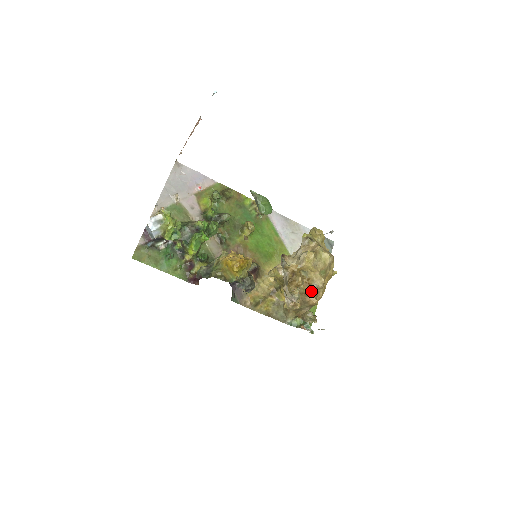
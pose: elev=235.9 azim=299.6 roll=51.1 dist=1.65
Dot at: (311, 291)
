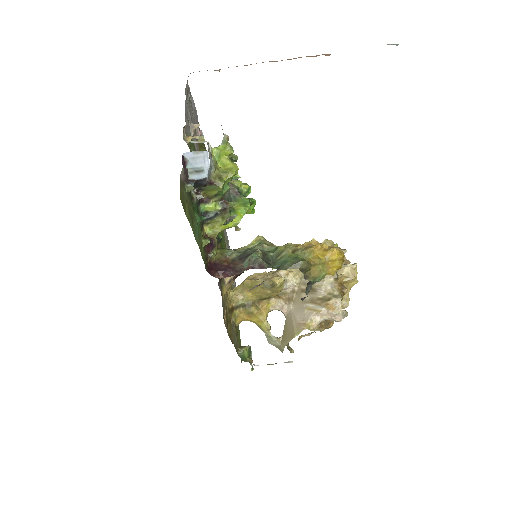
Dot at: occluded
